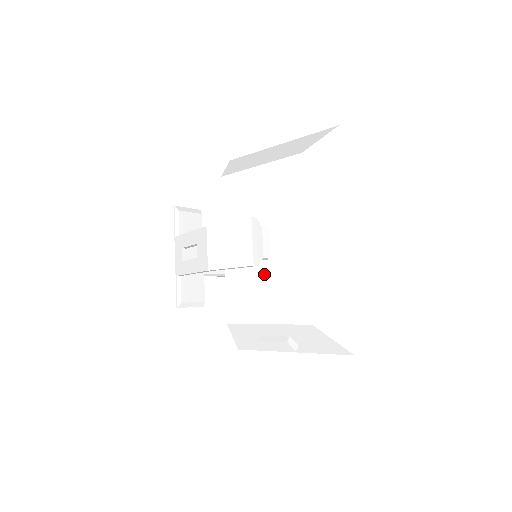
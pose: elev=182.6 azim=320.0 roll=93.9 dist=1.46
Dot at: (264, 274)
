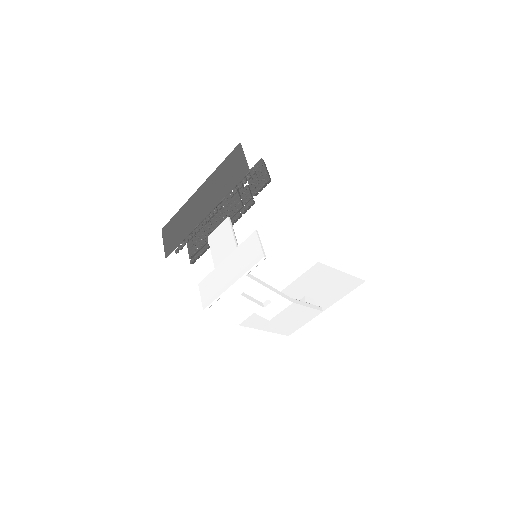
Dot at: occluded
